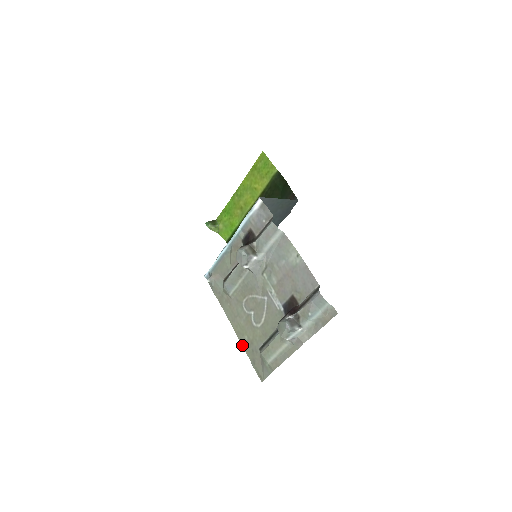
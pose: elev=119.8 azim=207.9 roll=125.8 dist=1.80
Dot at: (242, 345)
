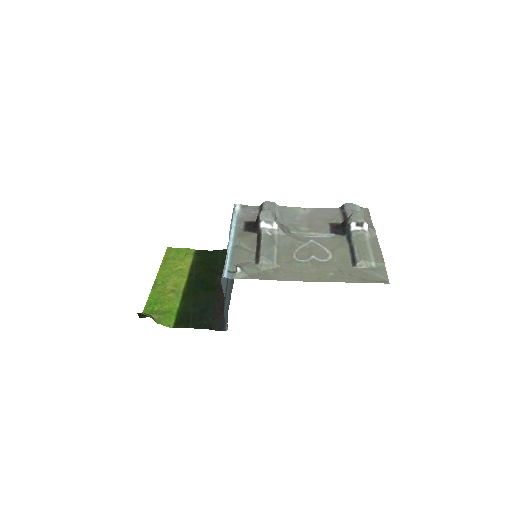
Dot at: (335, 281)
